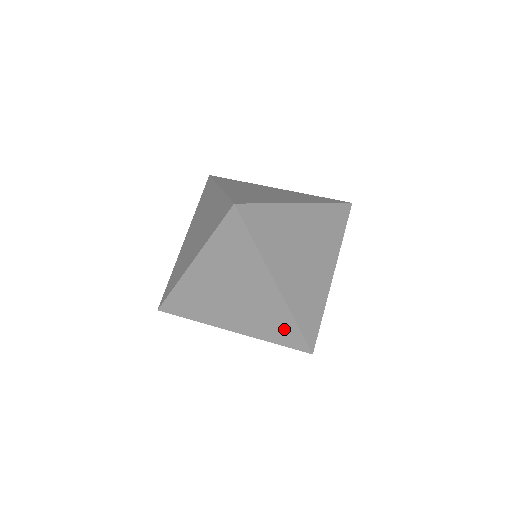
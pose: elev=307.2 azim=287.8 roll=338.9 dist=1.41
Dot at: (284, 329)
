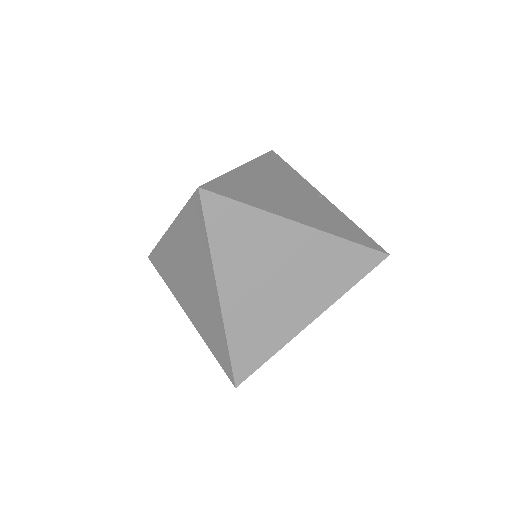
Dot at: (219, 345)
